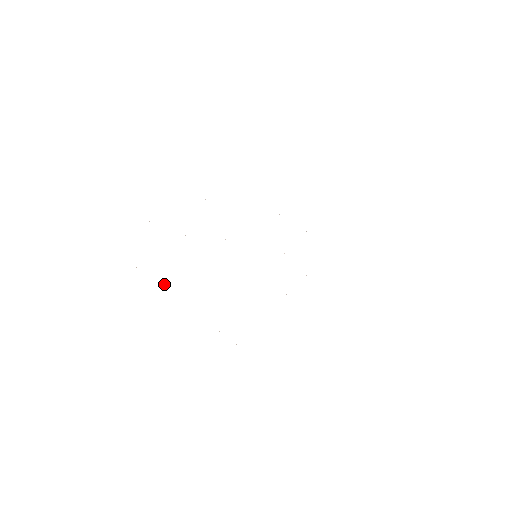
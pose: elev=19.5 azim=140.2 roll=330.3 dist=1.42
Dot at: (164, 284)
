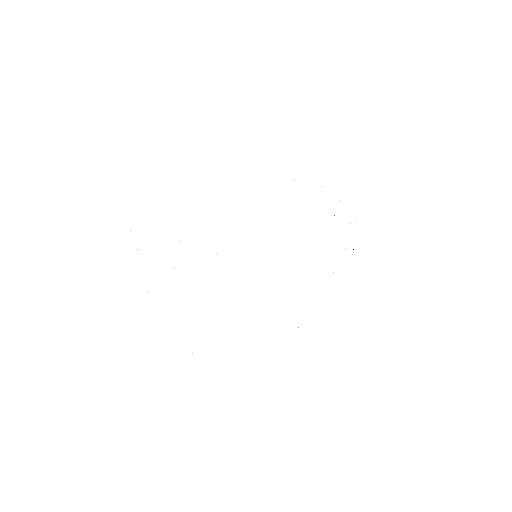
Dot at: occluded
